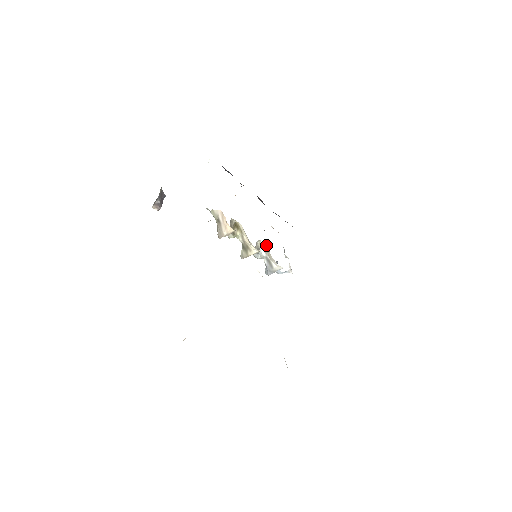
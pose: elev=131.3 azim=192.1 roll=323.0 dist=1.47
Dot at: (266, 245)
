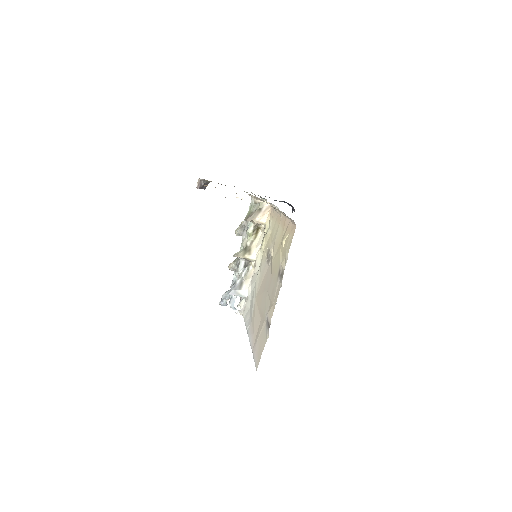
Dot at: (254, 268)
